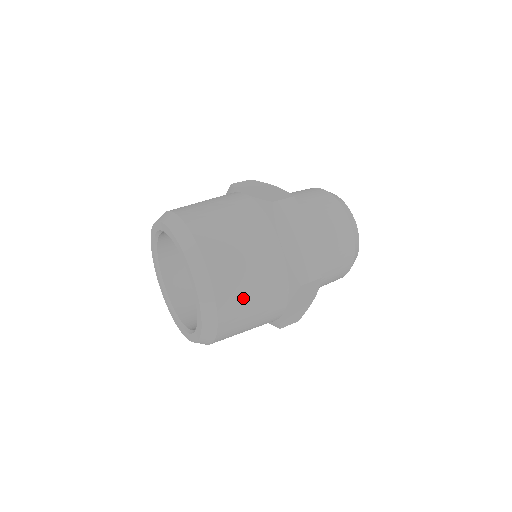
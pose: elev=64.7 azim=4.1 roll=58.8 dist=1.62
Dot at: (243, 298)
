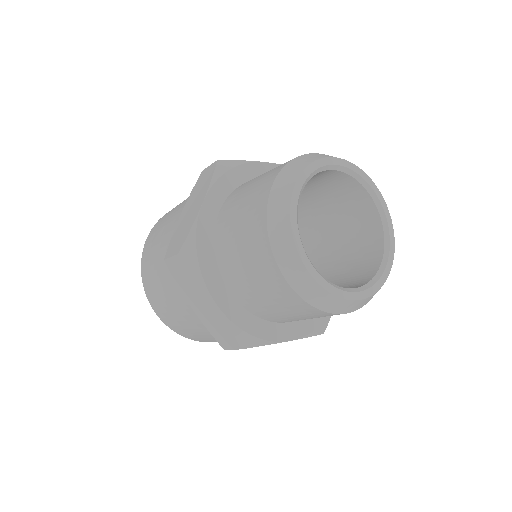
Dot at: (196, 336)
